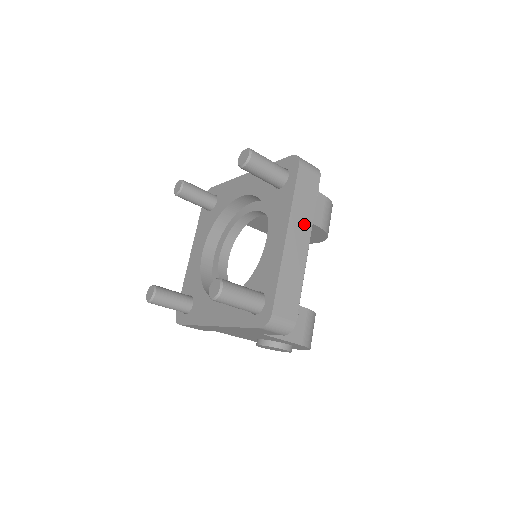
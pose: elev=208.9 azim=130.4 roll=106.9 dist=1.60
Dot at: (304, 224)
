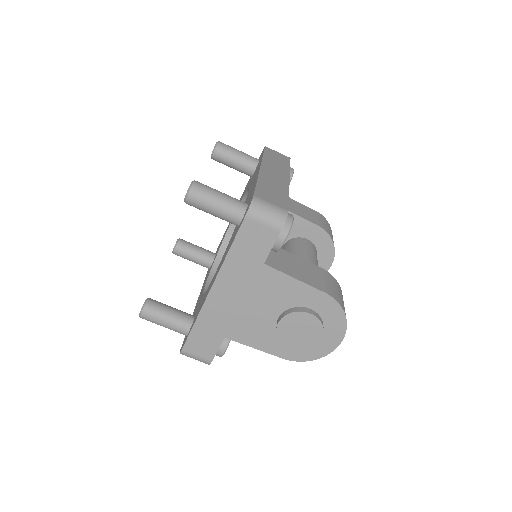
Dot at: (280, 170)
